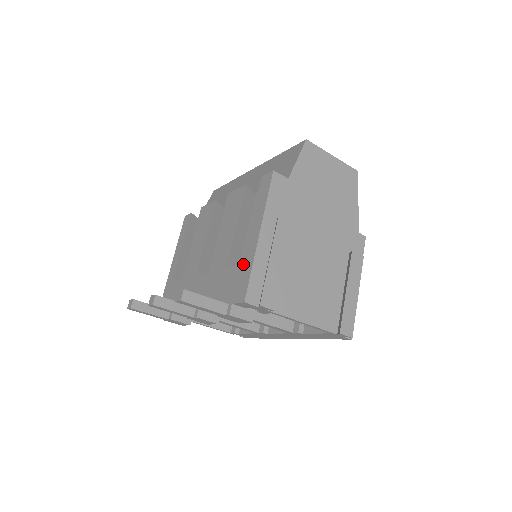
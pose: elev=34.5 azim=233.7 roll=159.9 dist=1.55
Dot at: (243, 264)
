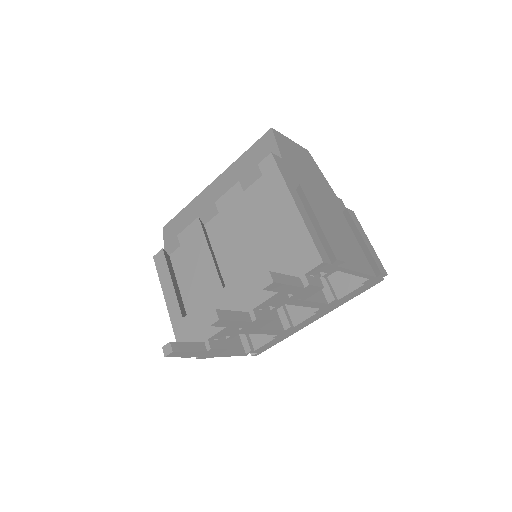
Dot at: (293, 237)
